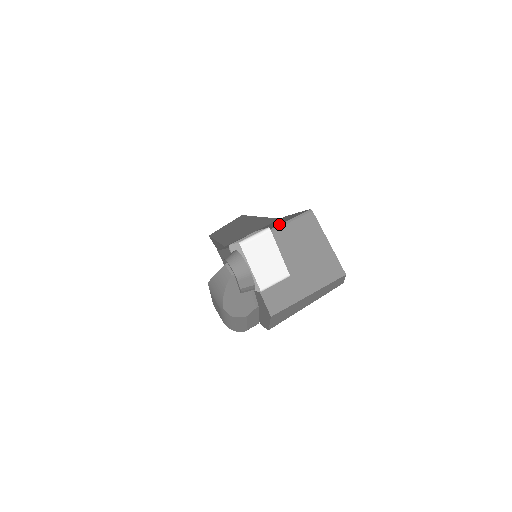
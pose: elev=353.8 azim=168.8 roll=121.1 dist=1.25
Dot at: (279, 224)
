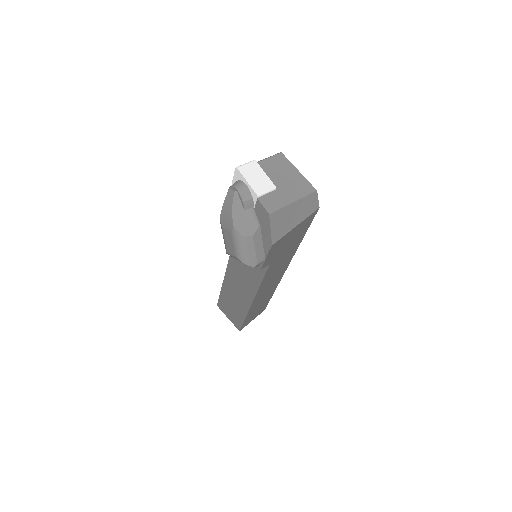
Dot at: occluded
